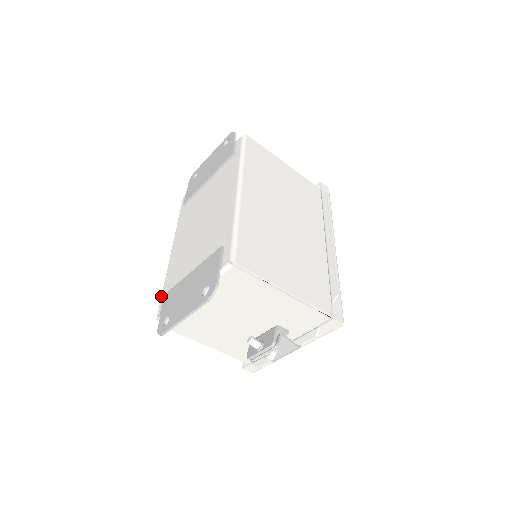
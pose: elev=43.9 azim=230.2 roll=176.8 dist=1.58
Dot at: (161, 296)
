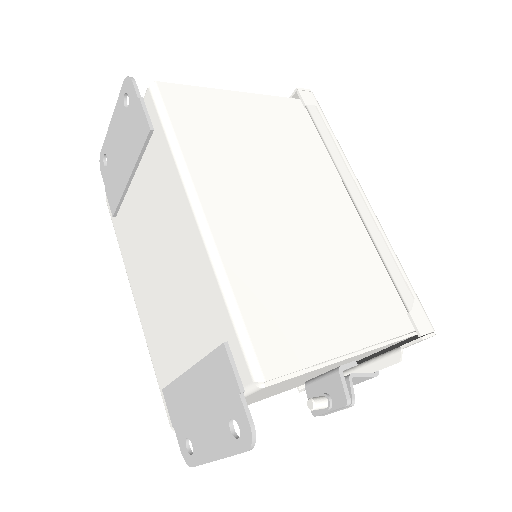
Dot at: occluded
